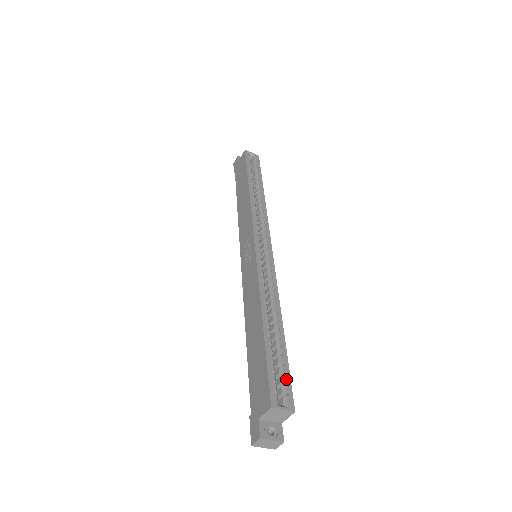
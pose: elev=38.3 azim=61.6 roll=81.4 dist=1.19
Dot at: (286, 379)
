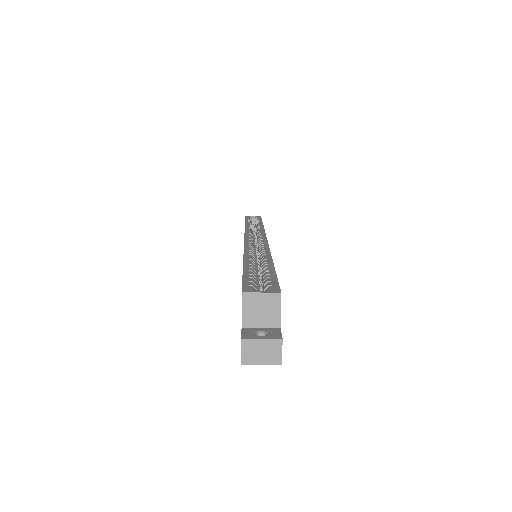
Dot at: (270, 280)
